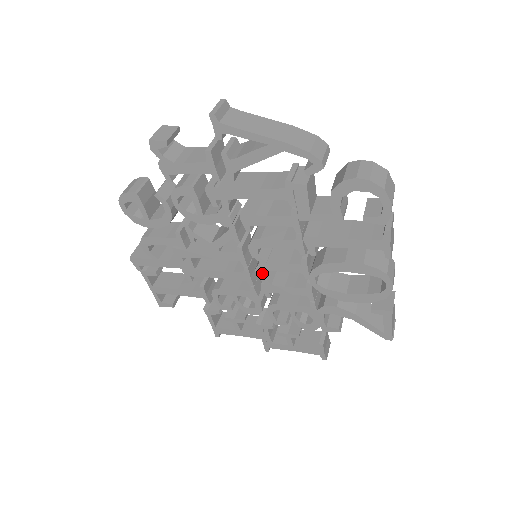
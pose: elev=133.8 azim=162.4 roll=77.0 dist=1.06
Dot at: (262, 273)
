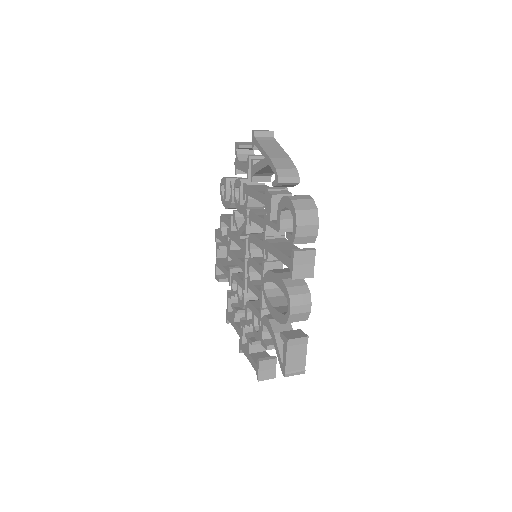
Dot at: (249, 267)
